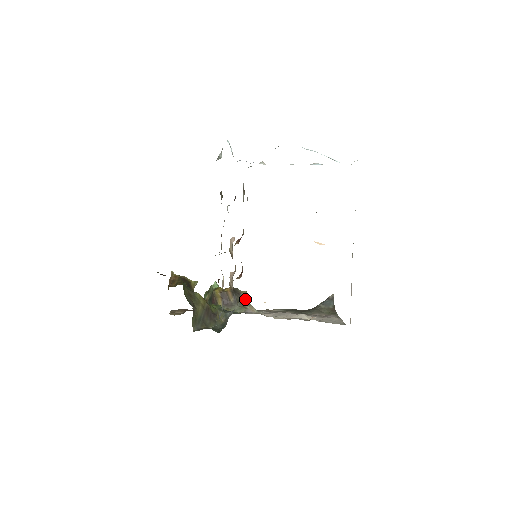
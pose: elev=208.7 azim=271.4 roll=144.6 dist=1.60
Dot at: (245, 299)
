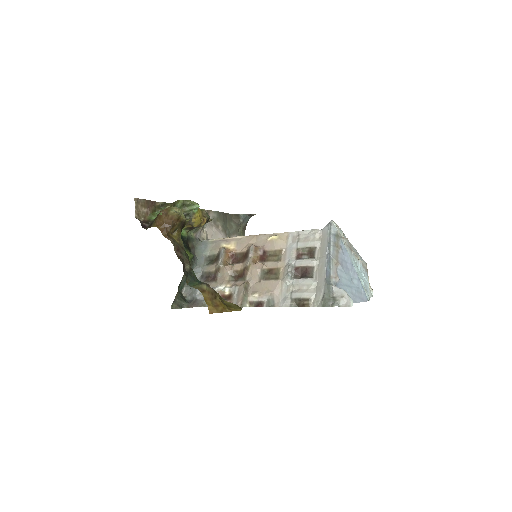
Dot at: occluded
